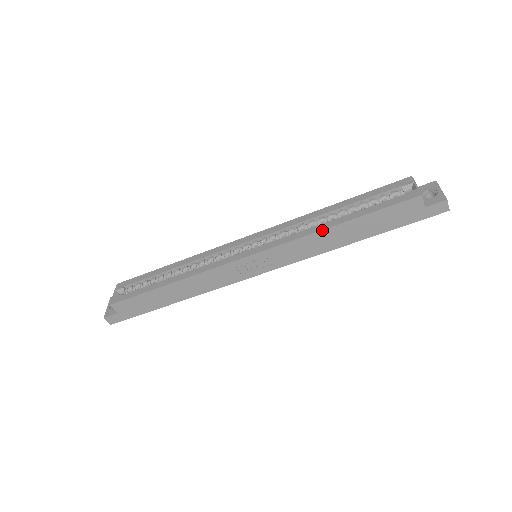
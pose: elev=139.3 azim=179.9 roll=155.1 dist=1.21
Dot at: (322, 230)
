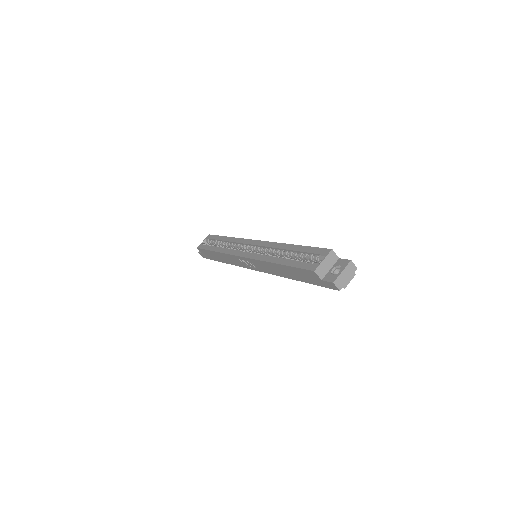
Dot at: (270, 262)
